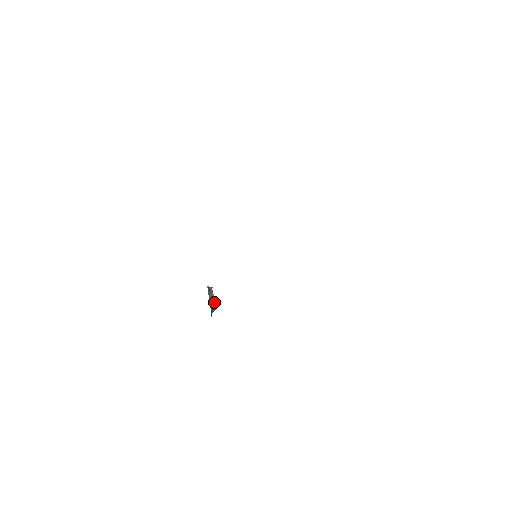
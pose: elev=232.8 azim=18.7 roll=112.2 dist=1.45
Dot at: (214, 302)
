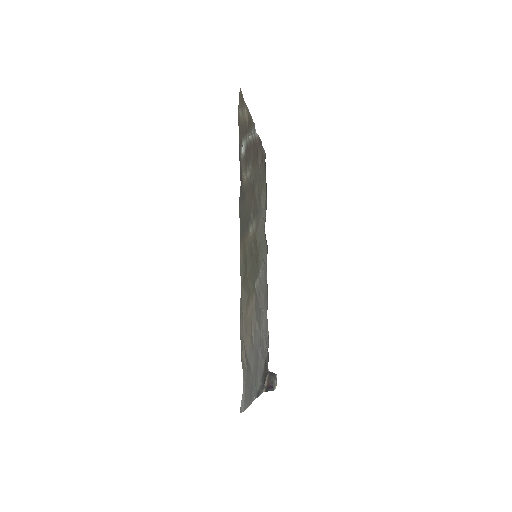
Dot at: (274, 385)
